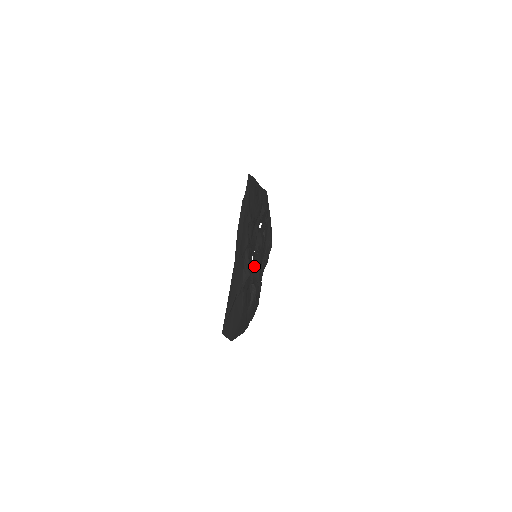
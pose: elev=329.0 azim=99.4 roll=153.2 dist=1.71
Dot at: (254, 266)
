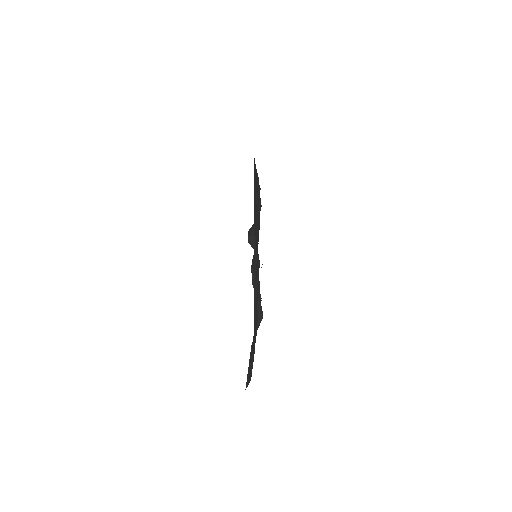
Dot at: occluded
